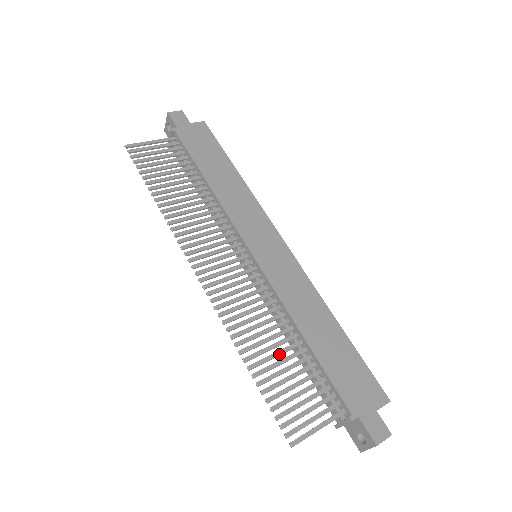
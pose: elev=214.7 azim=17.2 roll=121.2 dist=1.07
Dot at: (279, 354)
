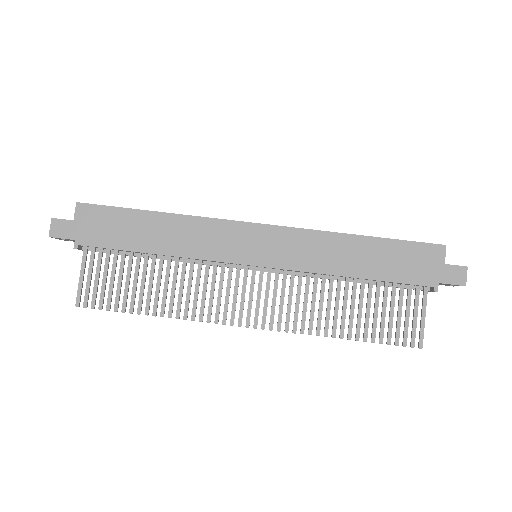
Dot at: (354, 307)
